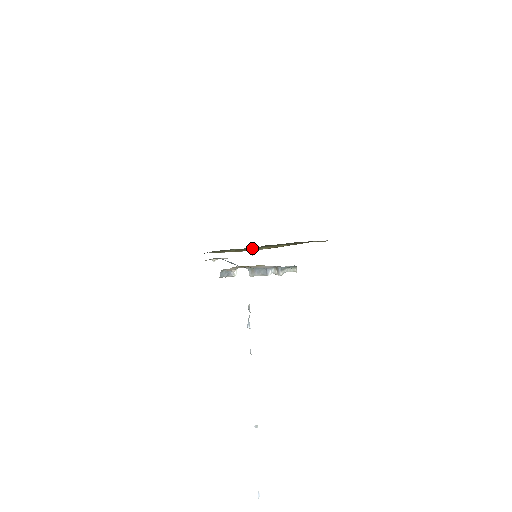
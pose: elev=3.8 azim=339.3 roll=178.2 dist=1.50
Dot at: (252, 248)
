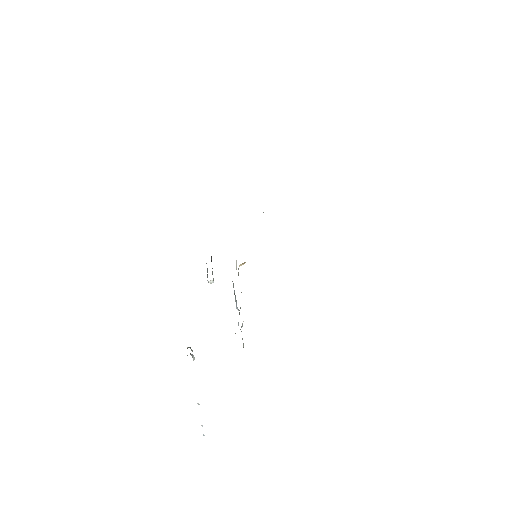
Dot at: occluded
